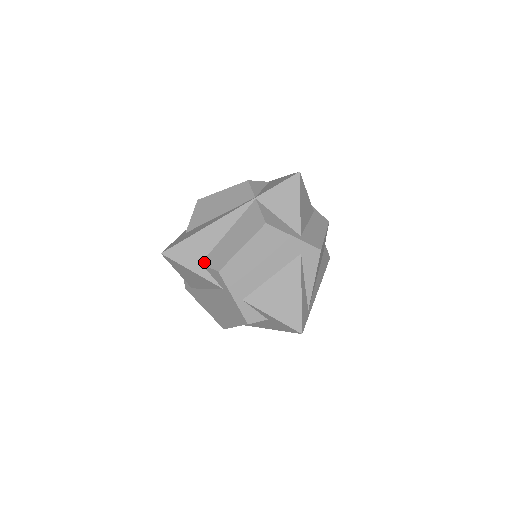
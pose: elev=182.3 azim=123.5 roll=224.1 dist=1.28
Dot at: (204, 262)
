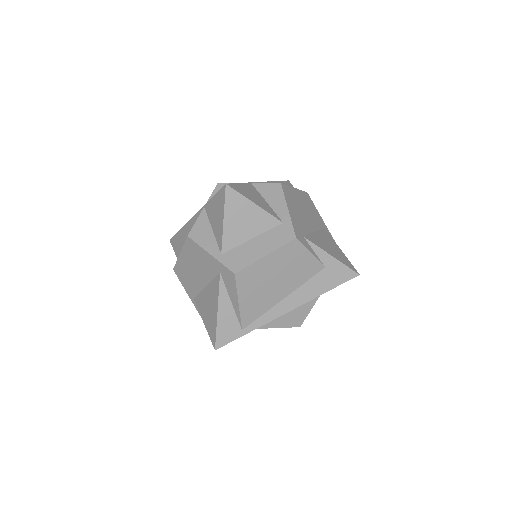
Dot at: occluded
